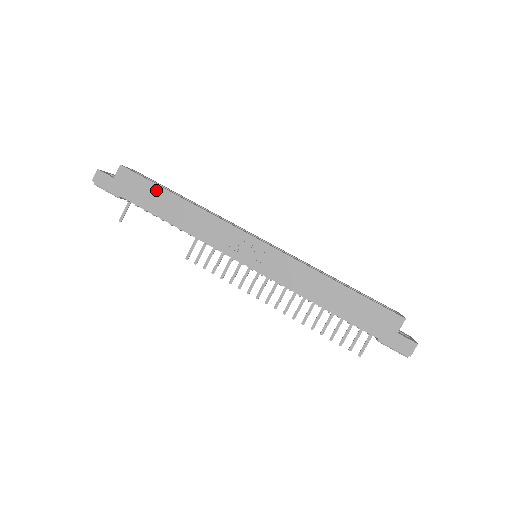
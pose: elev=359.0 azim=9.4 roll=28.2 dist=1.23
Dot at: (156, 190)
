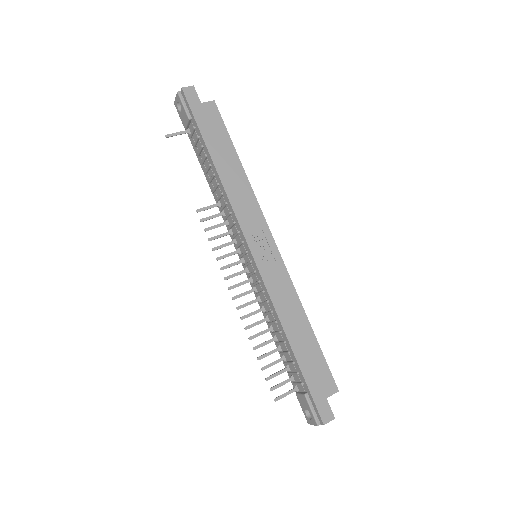
Dot at: (227, 141)
